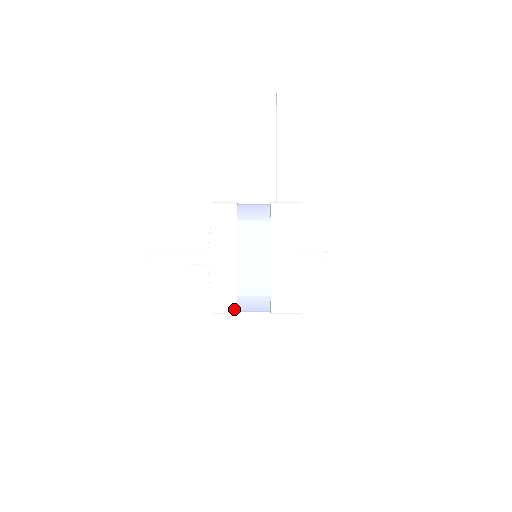
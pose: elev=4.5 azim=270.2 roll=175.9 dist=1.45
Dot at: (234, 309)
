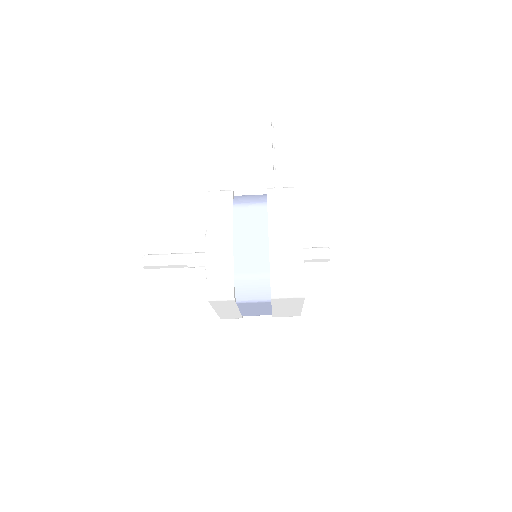
Dot at: (231, 292)
